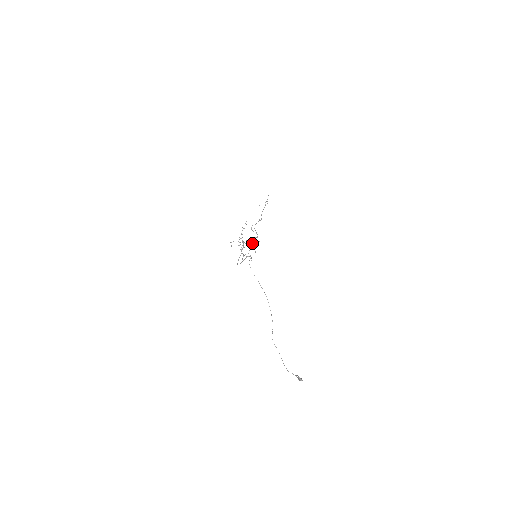
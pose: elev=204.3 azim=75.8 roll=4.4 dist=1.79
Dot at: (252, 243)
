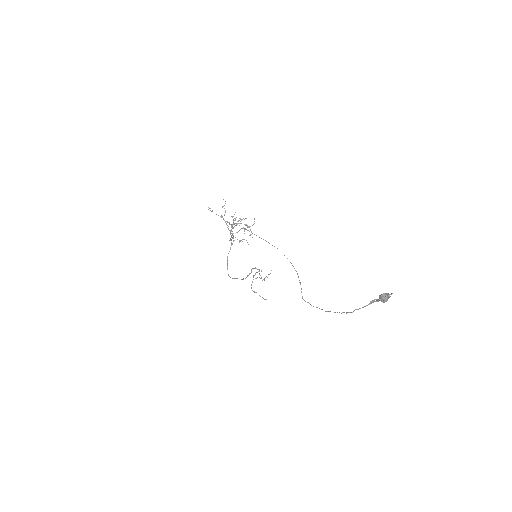
Dot at: (245, 224)
